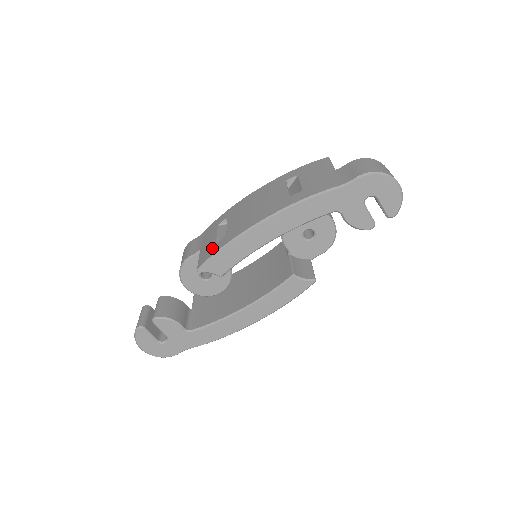
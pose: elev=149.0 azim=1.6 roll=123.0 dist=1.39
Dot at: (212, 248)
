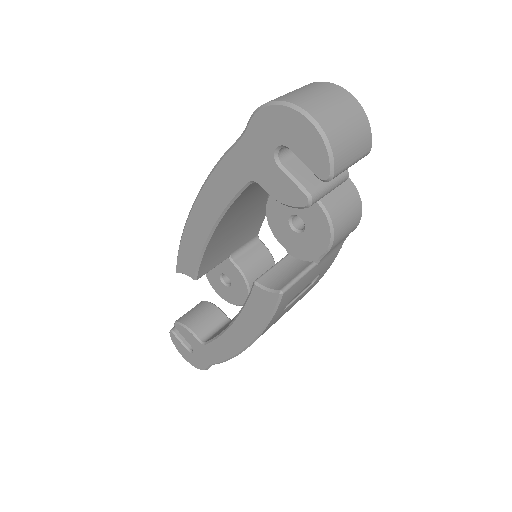
Dot at: occluded
